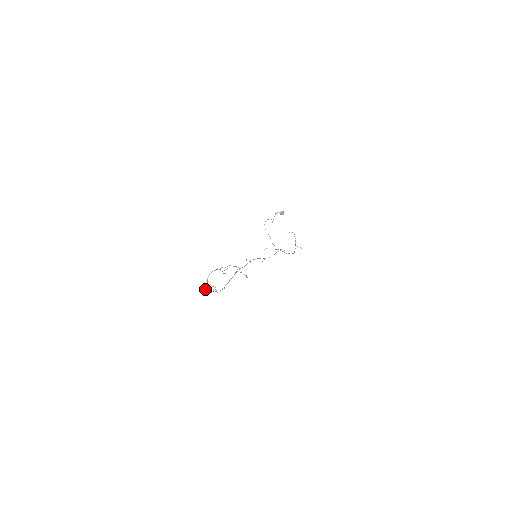
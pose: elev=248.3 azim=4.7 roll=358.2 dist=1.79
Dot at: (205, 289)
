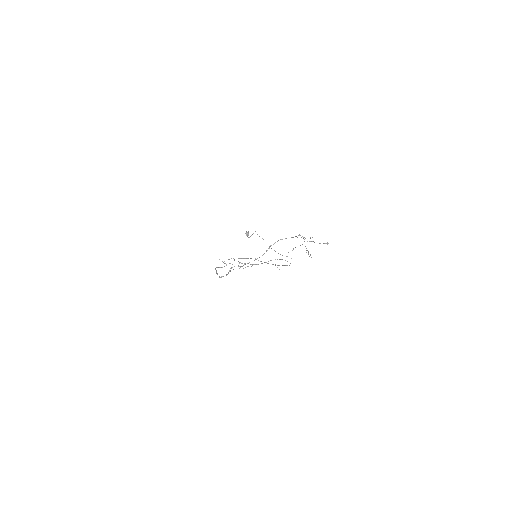
Dot at: occluded
